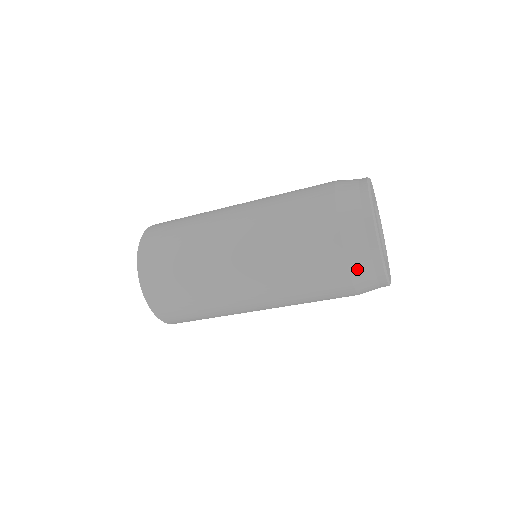
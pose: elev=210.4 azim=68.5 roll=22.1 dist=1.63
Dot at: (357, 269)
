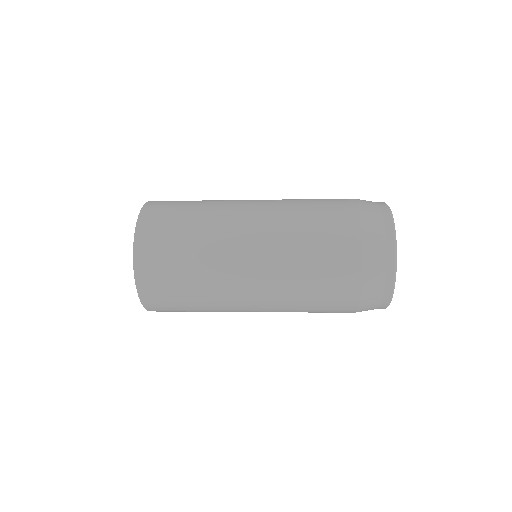
Dot at: (367, 299)
